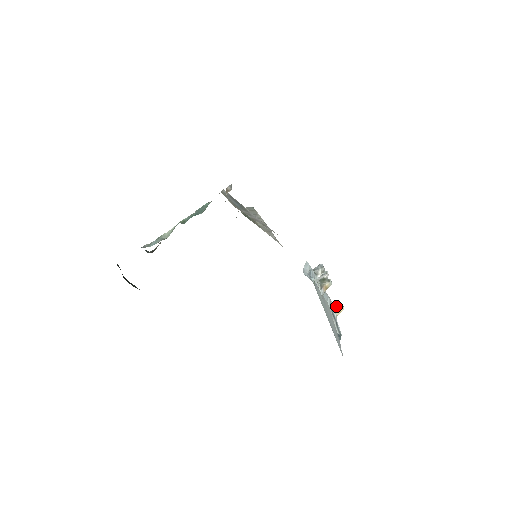
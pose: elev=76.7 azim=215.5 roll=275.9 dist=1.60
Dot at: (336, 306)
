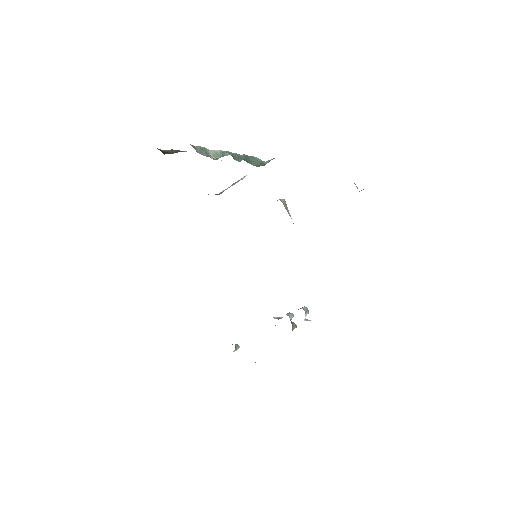
Dot at: (235, 345)
